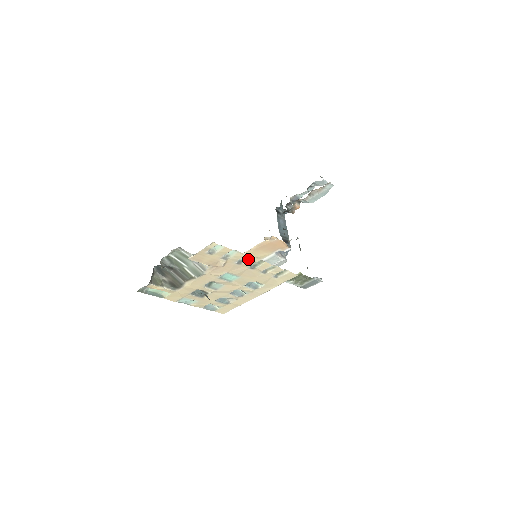
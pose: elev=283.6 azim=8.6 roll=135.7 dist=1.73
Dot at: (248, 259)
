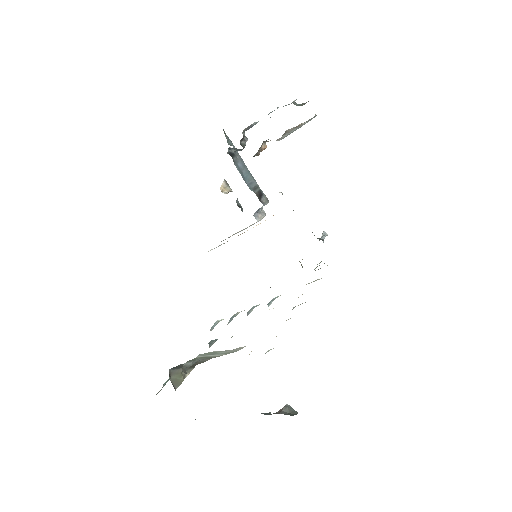
Dot at: occluded
